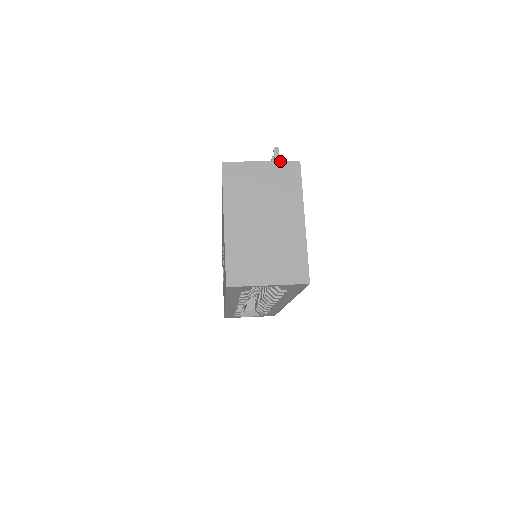
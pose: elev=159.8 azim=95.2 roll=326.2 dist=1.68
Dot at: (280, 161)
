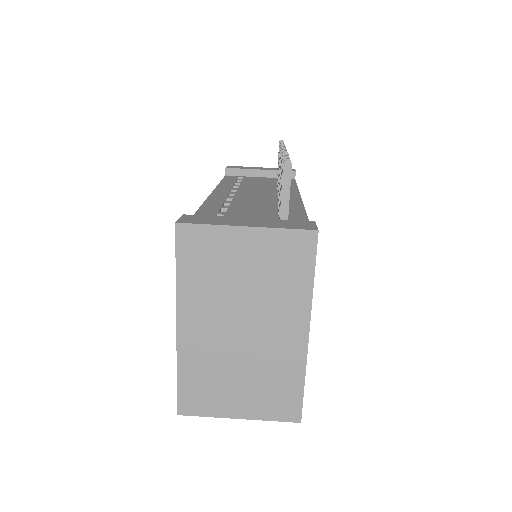
Dot at: (281, 228)
